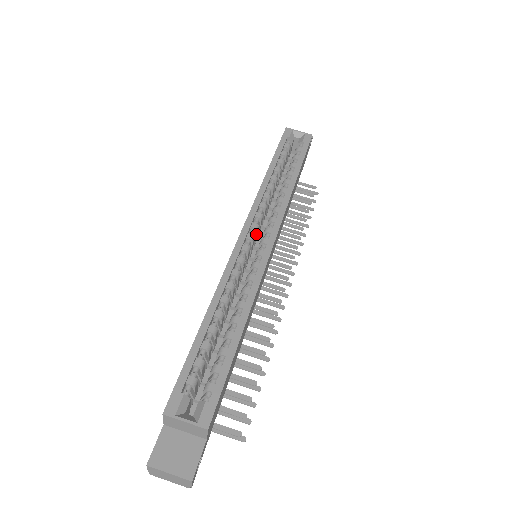
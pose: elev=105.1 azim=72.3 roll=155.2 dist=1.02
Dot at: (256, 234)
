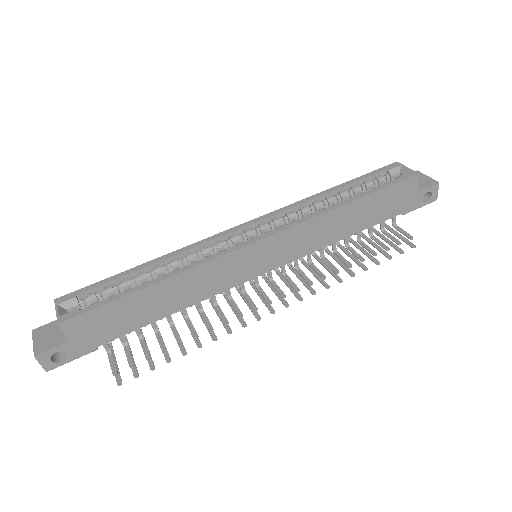
Dot at: occluded
